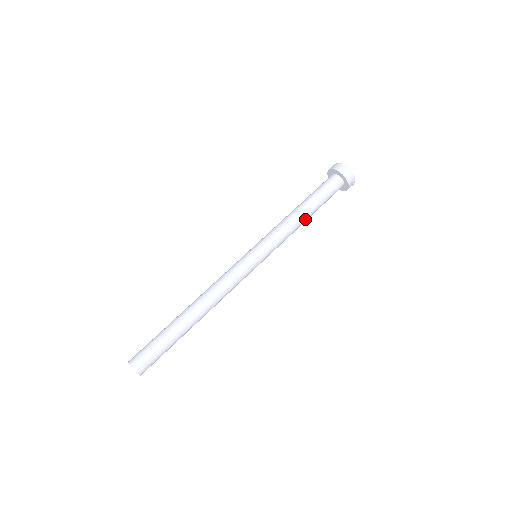
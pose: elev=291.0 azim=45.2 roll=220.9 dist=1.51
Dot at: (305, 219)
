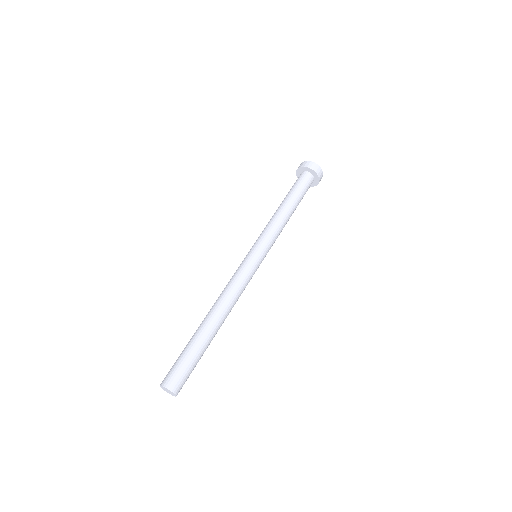
Dot at: (289, 218)
